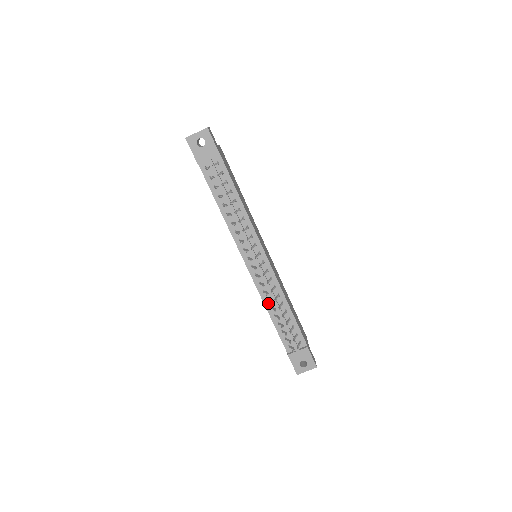
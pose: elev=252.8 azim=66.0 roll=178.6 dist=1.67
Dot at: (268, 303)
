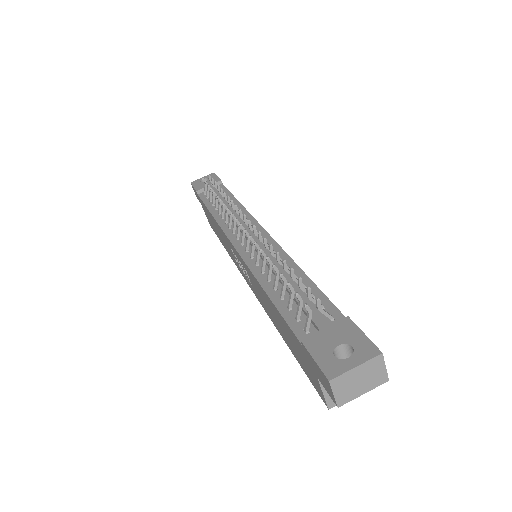
Dot at: (263, 276)
